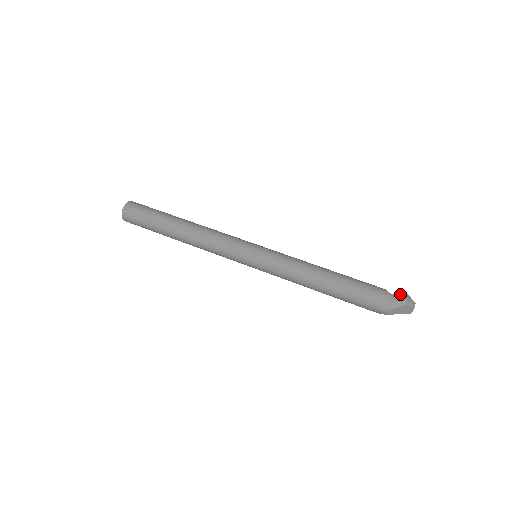
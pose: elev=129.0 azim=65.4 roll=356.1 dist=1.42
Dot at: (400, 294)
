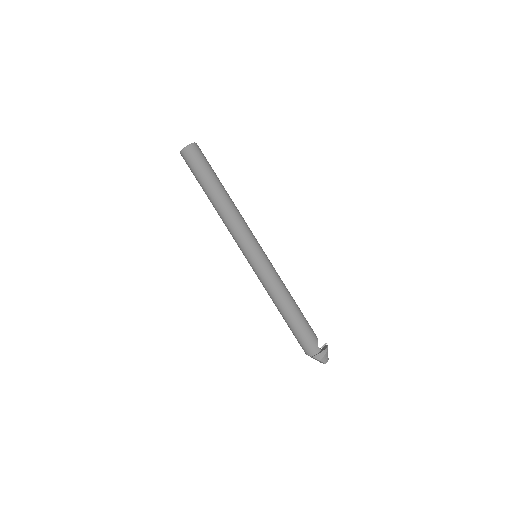
Dot at: (322, 352)
